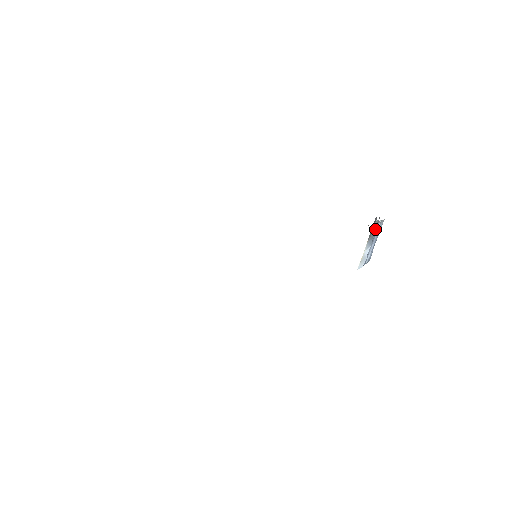
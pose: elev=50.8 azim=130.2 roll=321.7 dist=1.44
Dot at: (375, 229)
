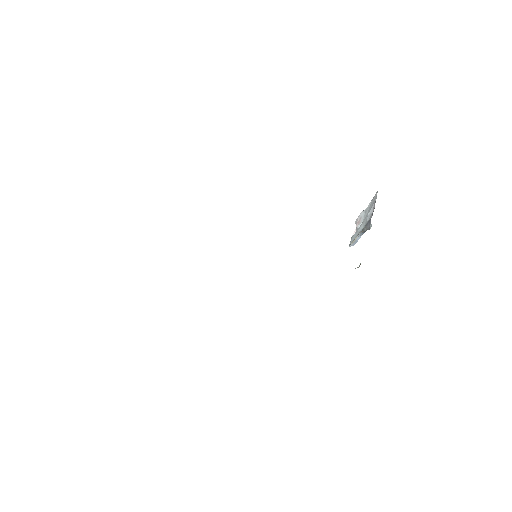
Dot at: occluded
